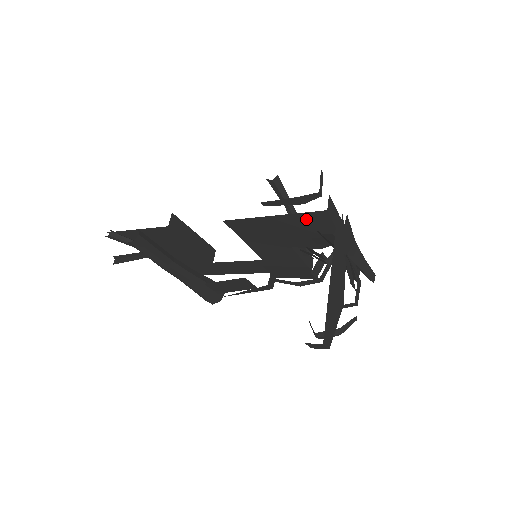
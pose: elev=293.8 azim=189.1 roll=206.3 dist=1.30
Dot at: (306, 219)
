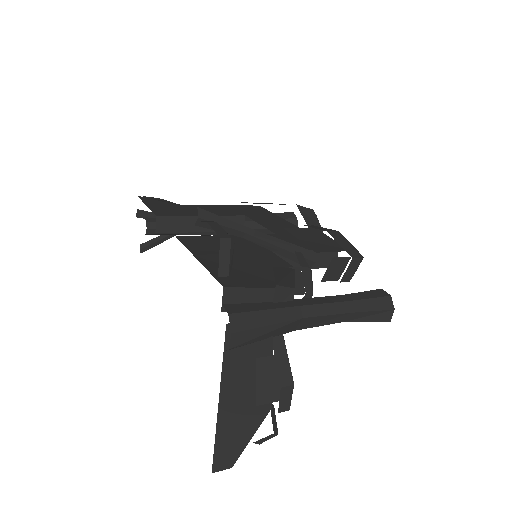
Dot at: occluded
